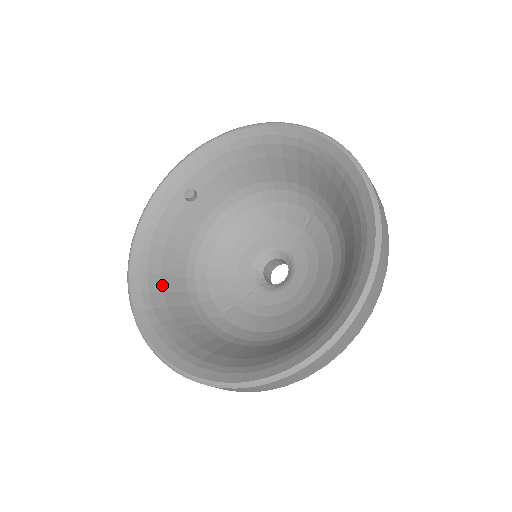
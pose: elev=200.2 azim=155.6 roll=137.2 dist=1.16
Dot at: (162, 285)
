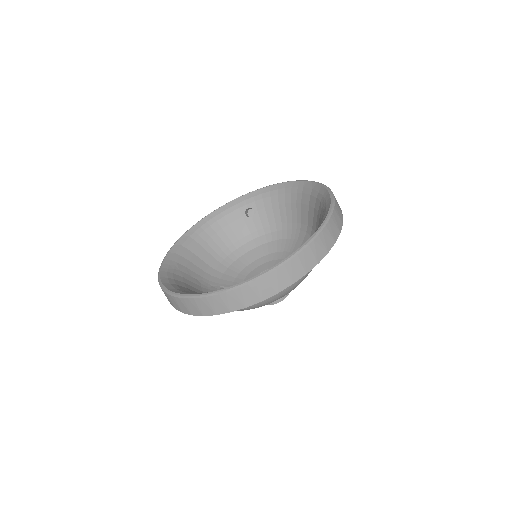
Dot at: (197, 250)
